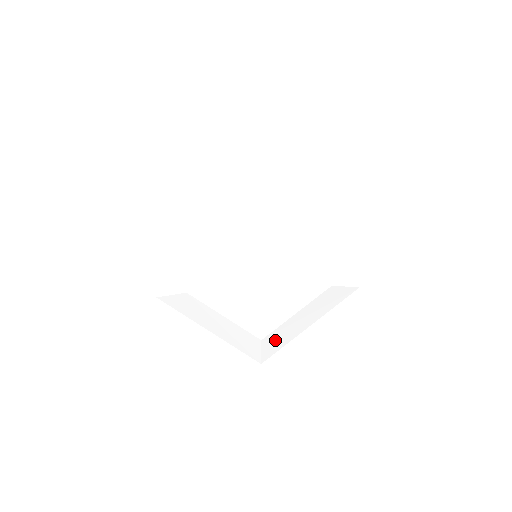
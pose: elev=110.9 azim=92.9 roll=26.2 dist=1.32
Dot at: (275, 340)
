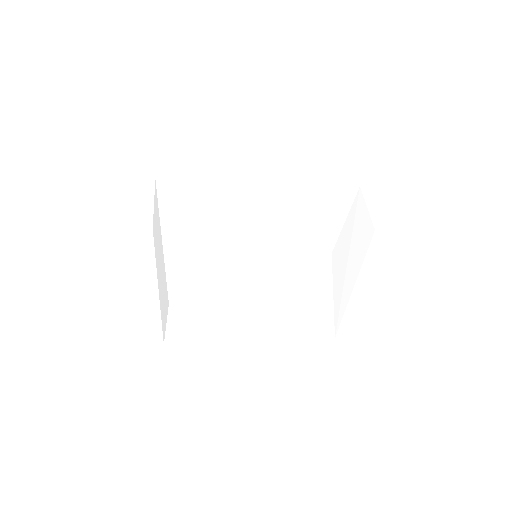
Dot at: (221, 267)
